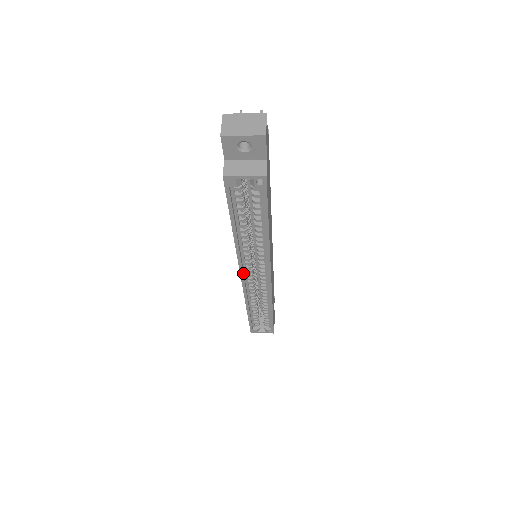
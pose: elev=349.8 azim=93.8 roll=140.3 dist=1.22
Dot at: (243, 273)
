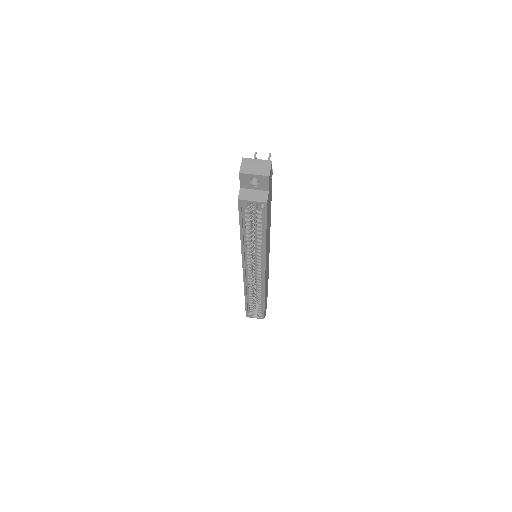
Dot at: (245, 268)
